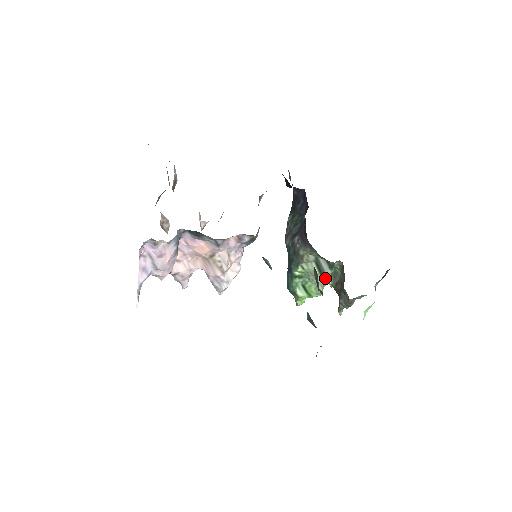
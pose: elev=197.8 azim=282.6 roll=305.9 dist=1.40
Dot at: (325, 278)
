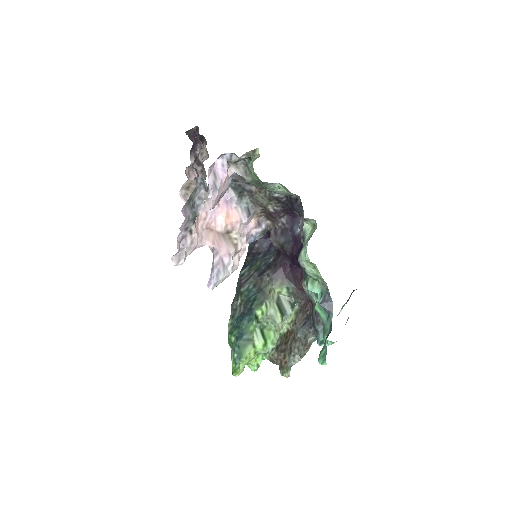
Dot at: (282, 323)
